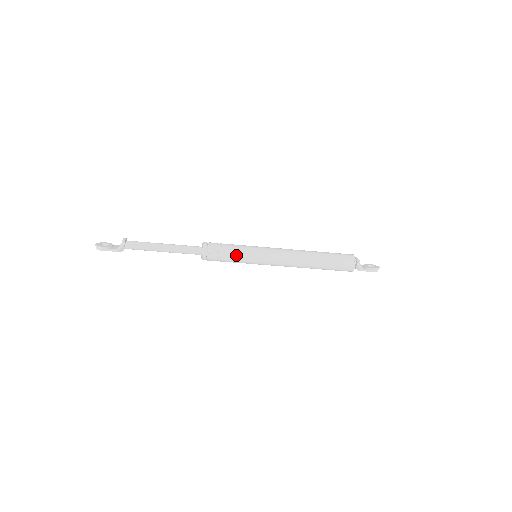
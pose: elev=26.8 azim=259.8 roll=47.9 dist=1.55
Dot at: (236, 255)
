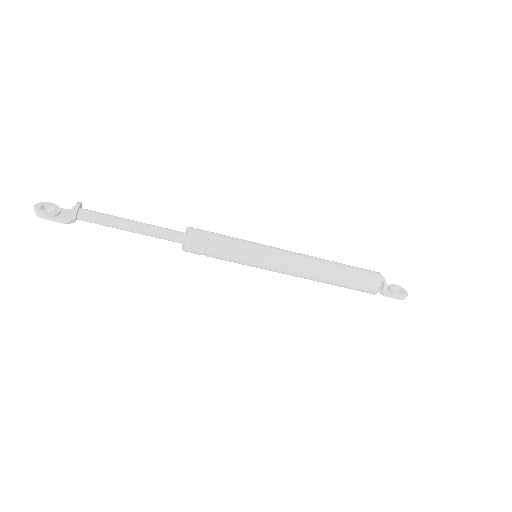
Dot at: (230, 254)
